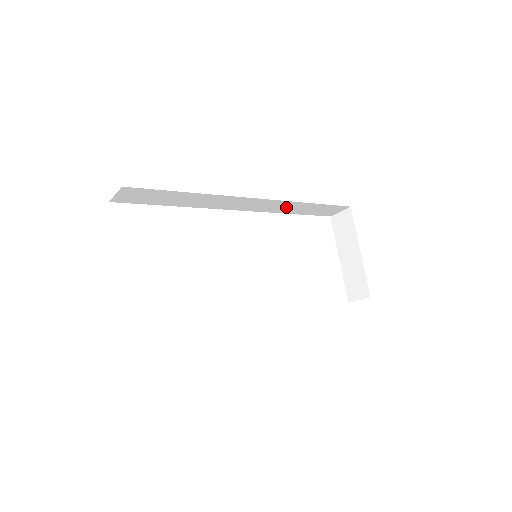
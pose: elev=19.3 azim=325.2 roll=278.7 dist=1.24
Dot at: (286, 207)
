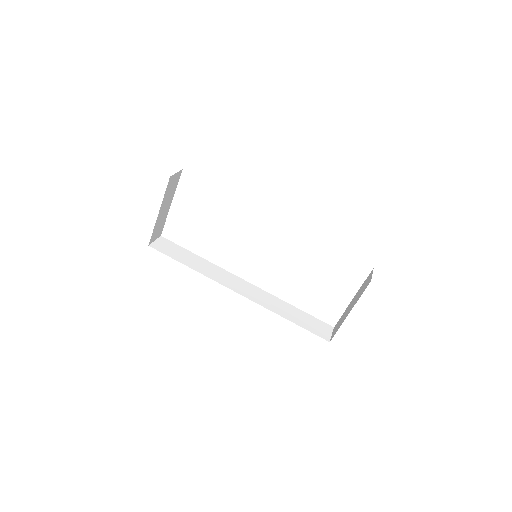
Dot at: occluded
